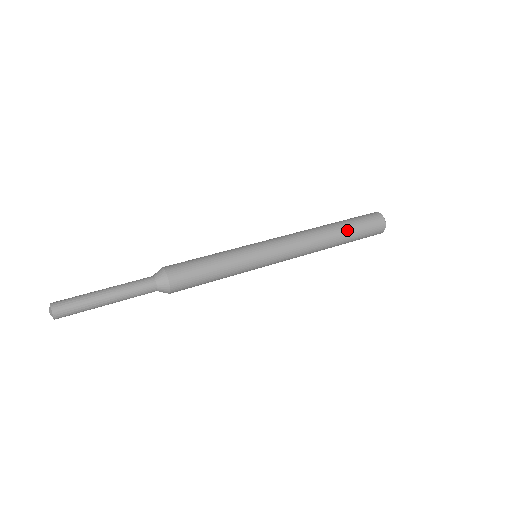
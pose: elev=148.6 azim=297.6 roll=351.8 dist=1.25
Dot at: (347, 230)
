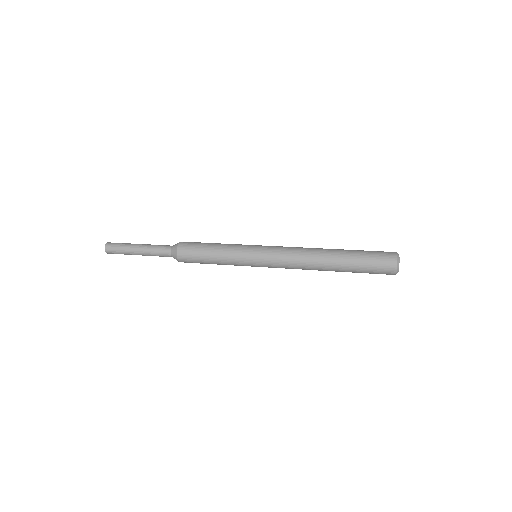
Dot at: (348, 255)
